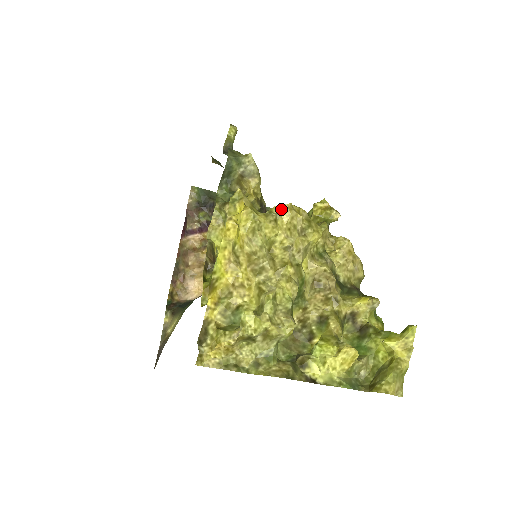
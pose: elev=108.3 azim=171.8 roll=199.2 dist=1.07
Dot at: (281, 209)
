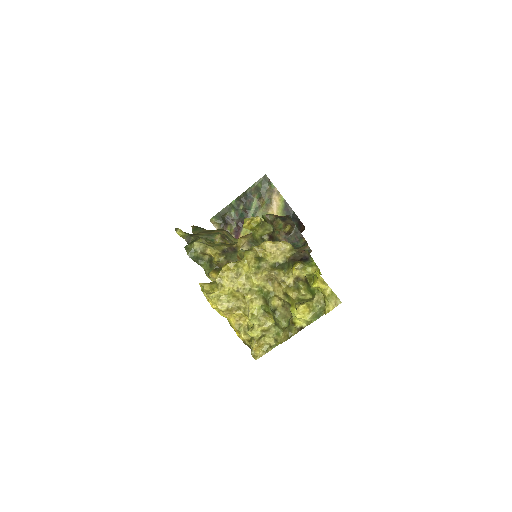
Dot at: (219, 278)
